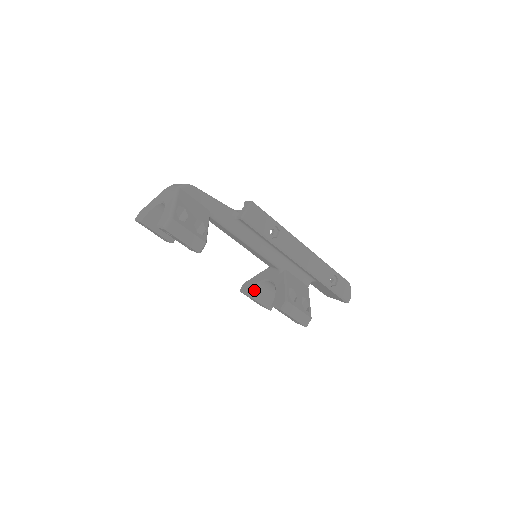
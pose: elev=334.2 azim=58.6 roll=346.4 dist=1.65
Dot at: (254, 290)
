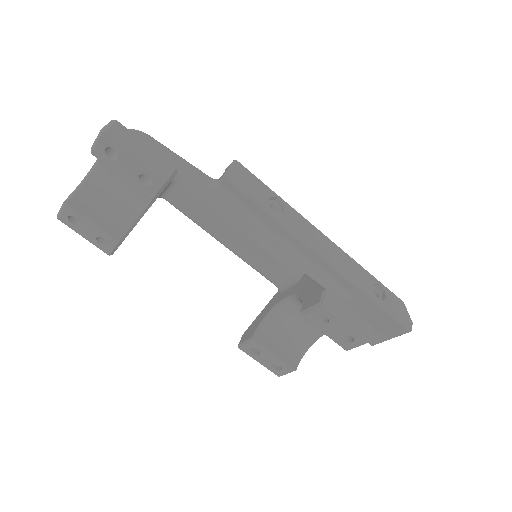
Dot at: (262, 332)
